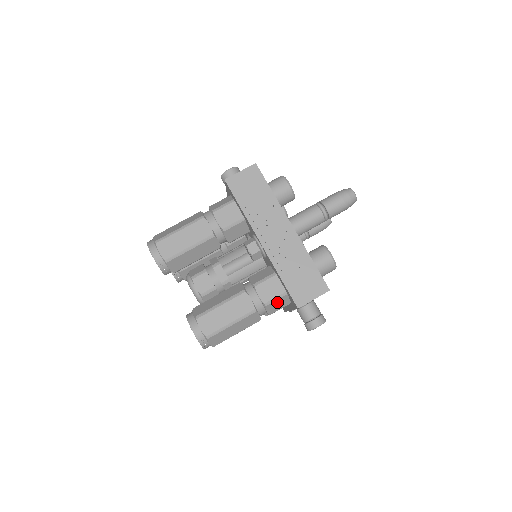
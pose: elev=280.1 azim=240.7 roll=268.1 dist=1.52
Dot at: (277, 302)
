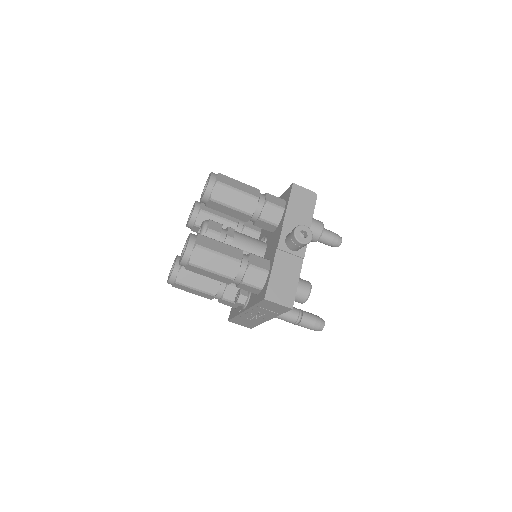
Dot at: occluded
